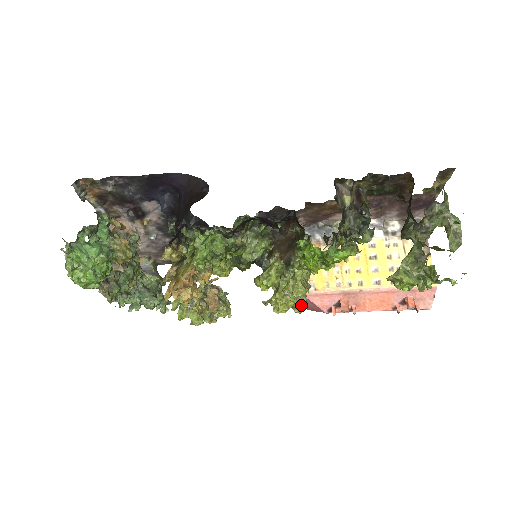
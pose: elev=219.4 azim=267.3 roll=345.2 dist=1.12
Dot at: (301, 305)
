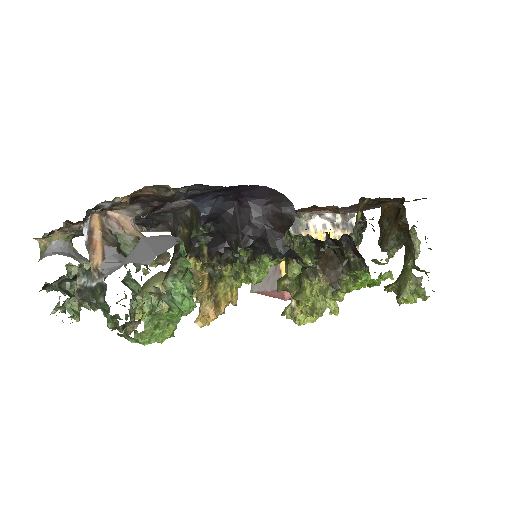
Dot at: occluded
